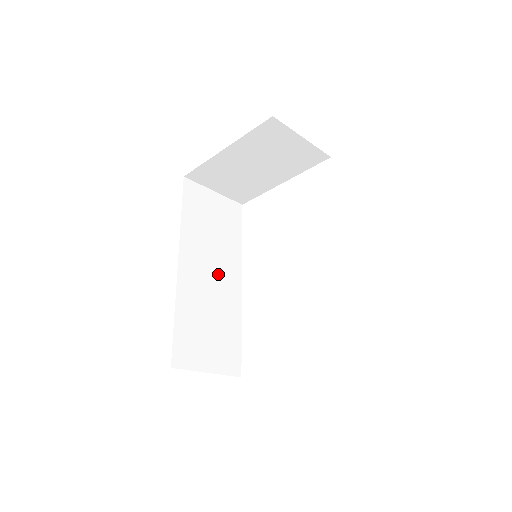
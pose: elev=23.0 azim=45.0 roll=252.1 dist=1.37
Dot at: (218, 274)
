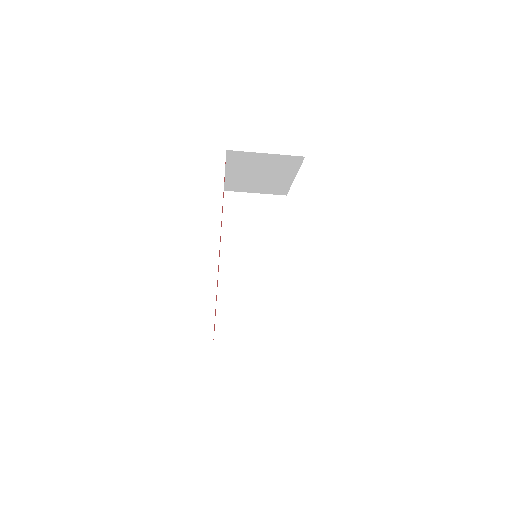
Dot at: (258, 264)
